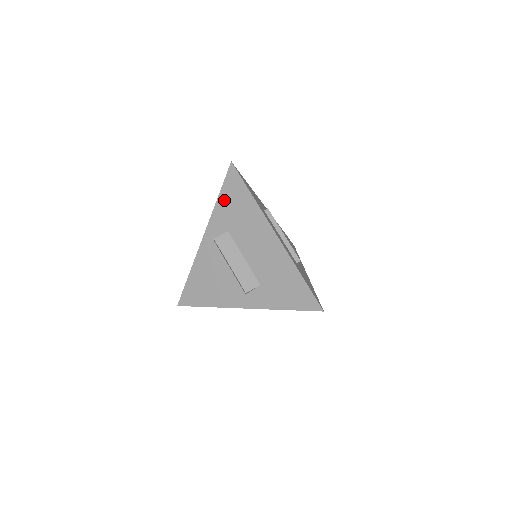
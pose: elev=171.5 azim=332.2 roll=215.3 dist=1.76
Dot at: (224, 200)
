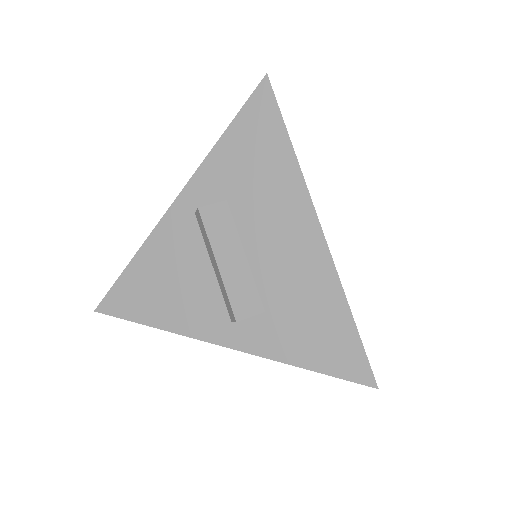
Dot at: (234, 142)
